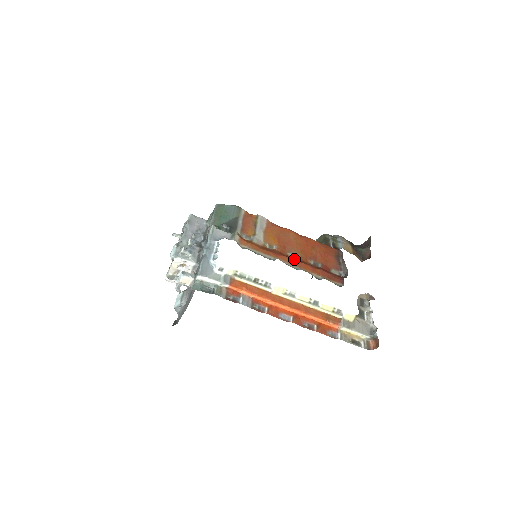
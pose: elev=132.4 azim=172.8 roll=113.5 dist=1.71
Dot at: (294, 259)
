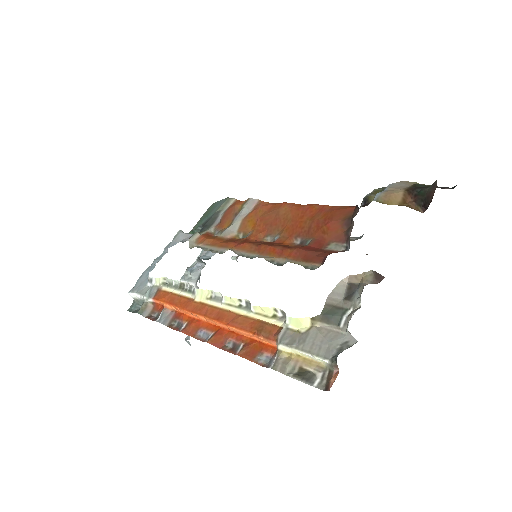
Dot at: (261, 244)
